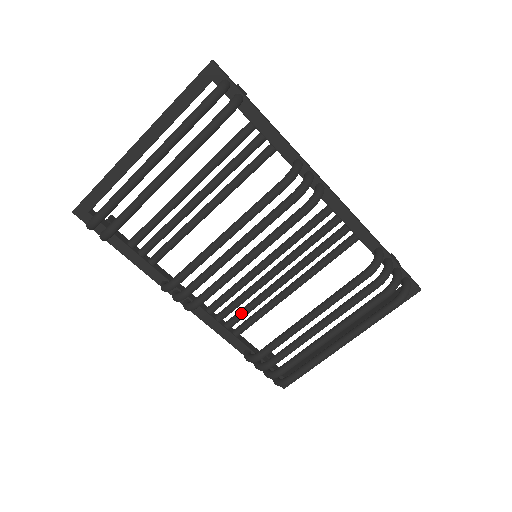
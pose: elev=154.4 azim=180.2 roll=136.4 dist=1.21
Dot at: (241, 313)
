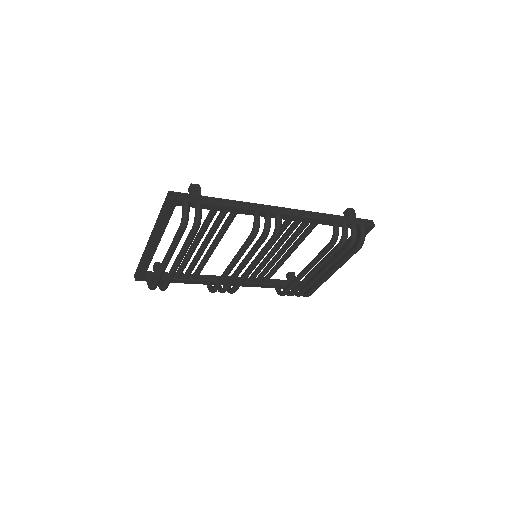
Dot at: (262, 275)
